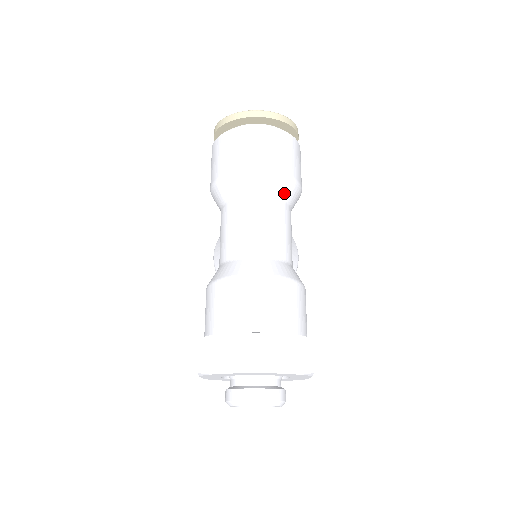
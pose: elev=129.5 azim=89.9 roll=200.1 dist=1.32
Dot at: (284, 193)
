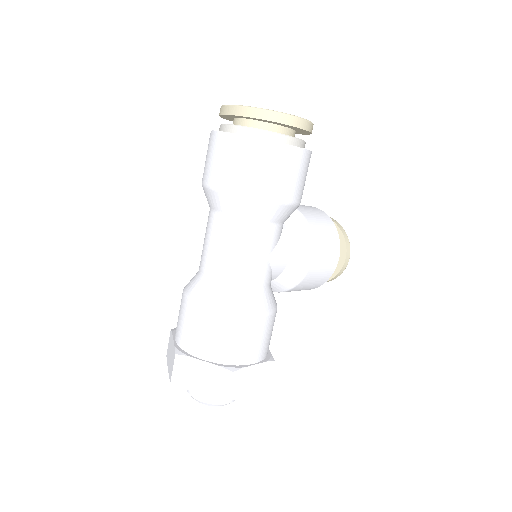
Dot at: (247, 213)
